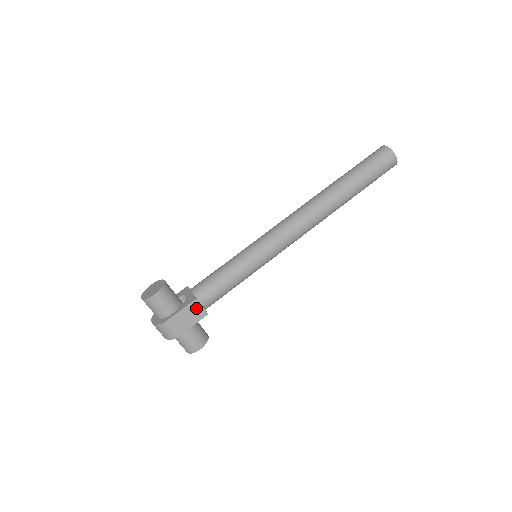
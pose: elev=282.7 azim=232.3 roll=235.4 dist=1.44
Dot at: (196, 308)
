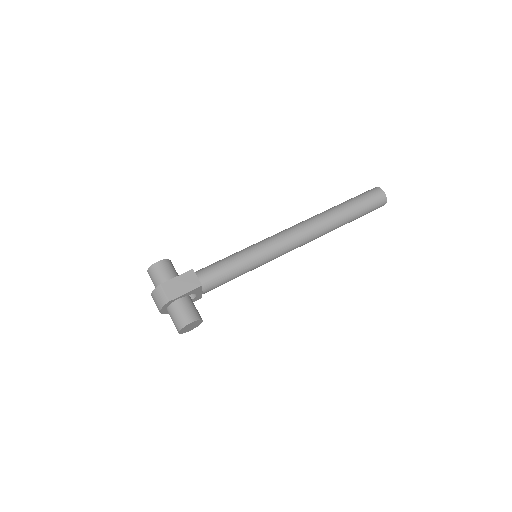
Dot at: (191, 278)
